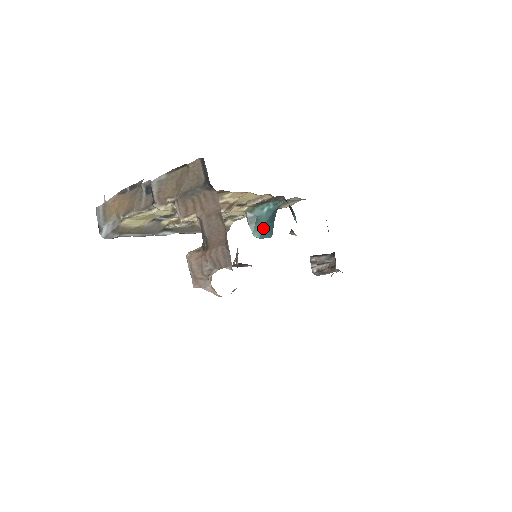
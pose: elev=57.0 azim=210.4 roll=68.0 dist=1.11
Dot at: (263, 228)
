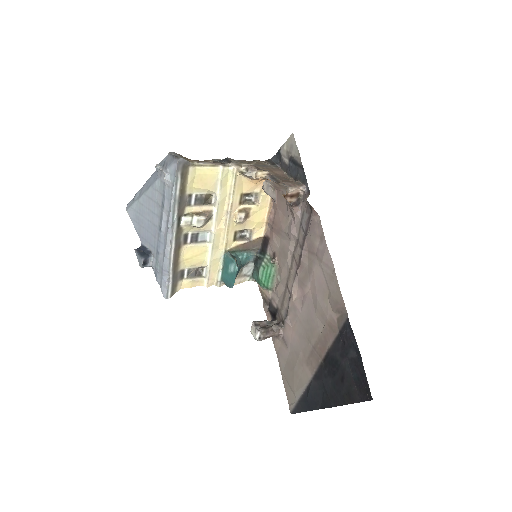
Dot at: occluded
